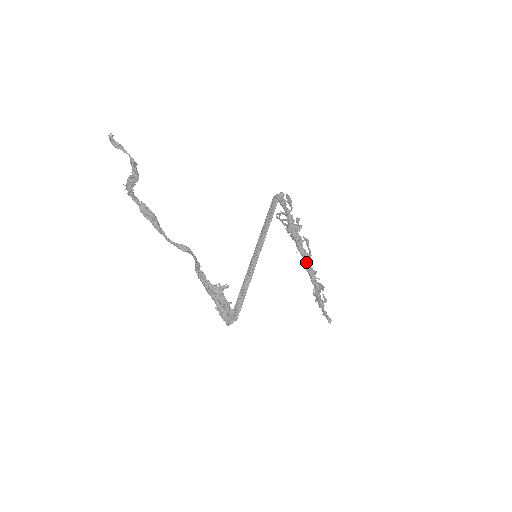
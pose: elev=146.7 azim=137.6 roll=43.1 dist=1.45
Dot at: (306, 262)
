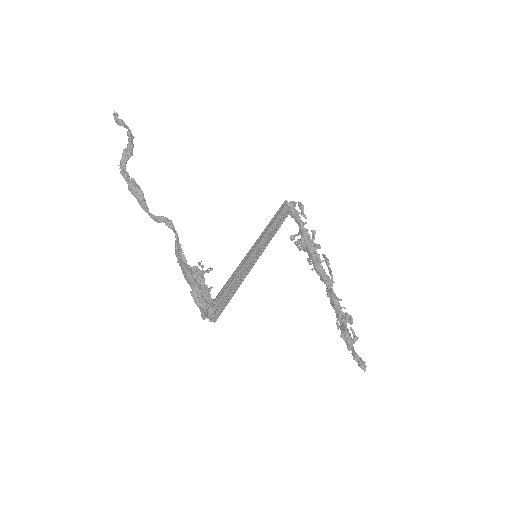
Dot at: (326, 283)
